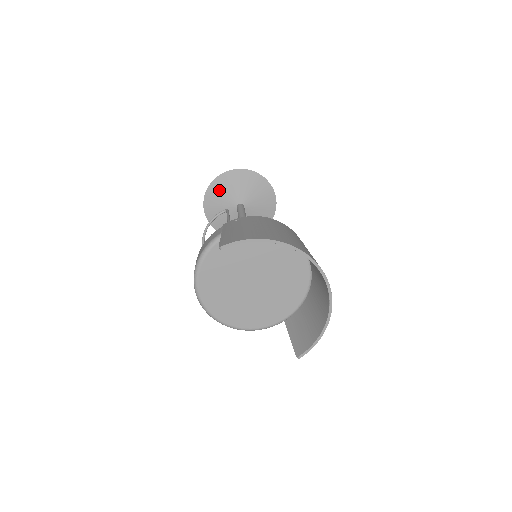
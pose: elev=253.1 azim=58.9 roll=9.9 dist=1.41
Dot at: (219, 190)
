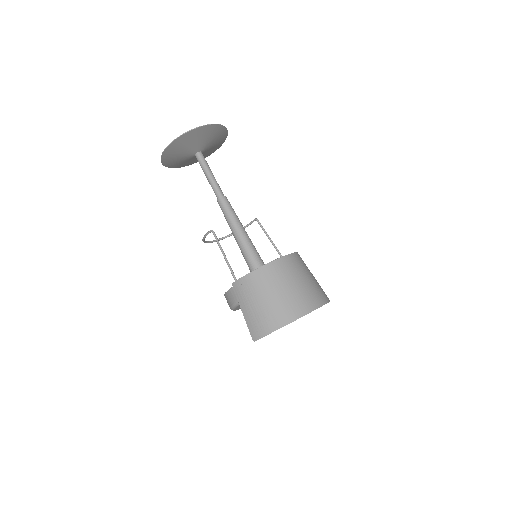
Dot at: (172, 156)
